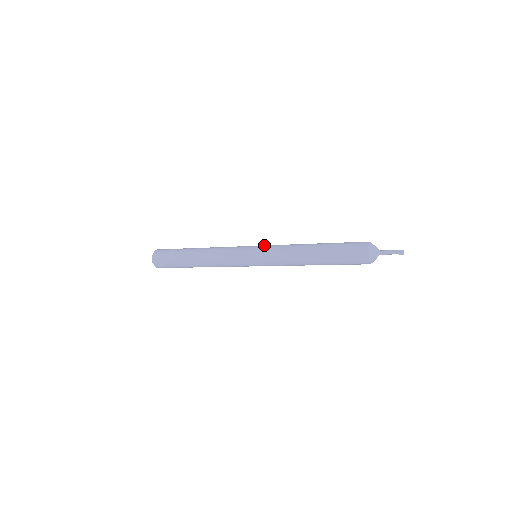
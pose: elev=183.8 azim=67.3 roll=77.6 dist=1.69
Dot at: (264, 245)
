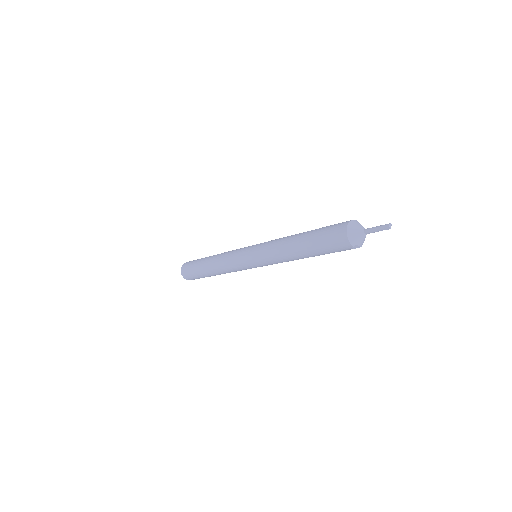
Dot at: occluded
